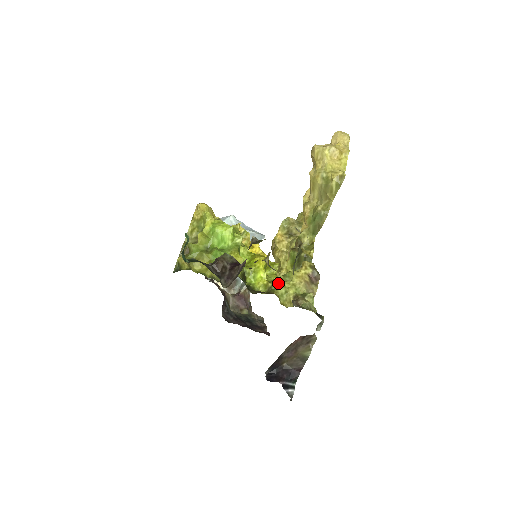
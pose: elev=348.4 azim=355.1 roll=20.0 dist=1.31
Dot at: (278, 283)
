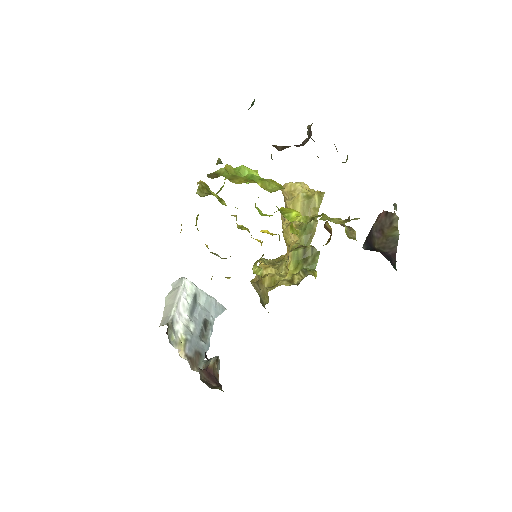
Dot at: (319, 215)
